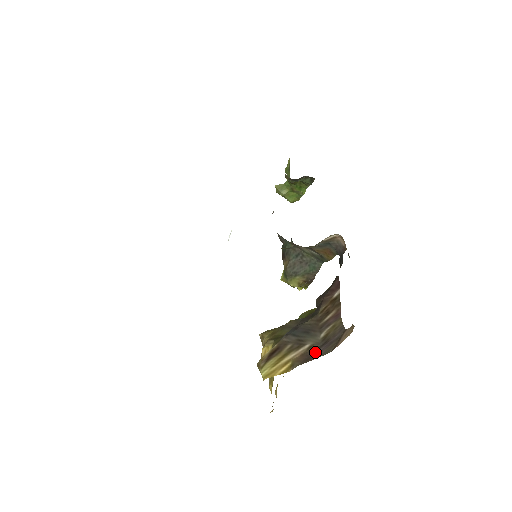
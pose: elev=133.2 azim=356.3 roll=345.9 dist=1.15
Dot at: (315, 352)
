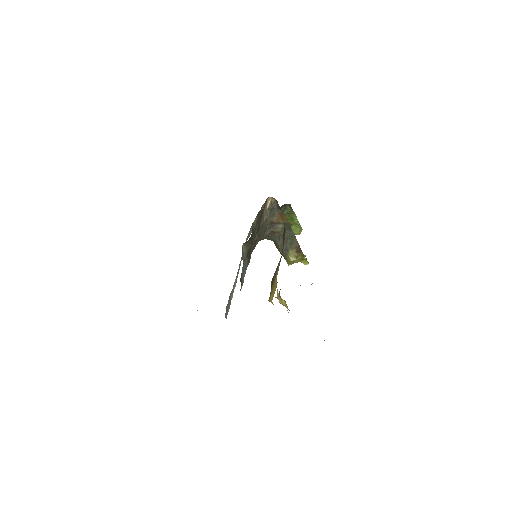
Dot at: occluded
